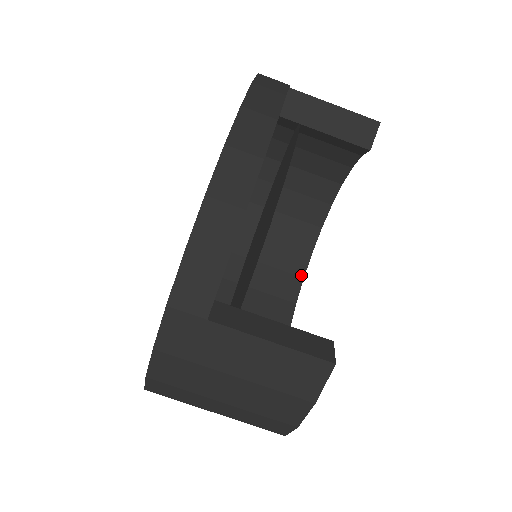
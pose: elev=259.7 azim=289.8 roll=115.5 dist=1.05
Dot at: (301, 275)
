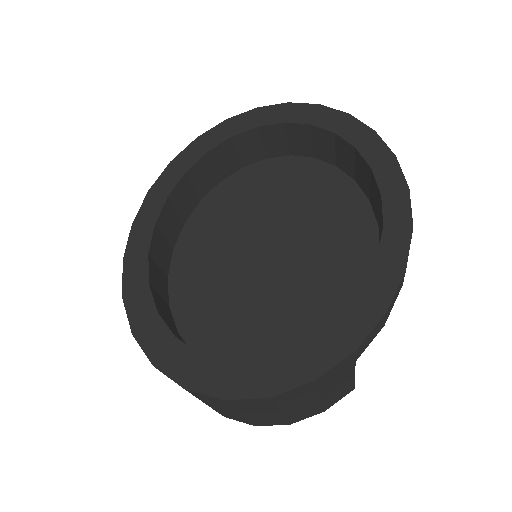
Dot at: occluded
